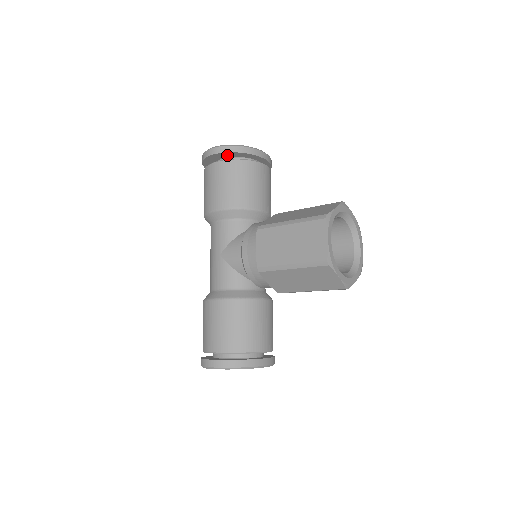
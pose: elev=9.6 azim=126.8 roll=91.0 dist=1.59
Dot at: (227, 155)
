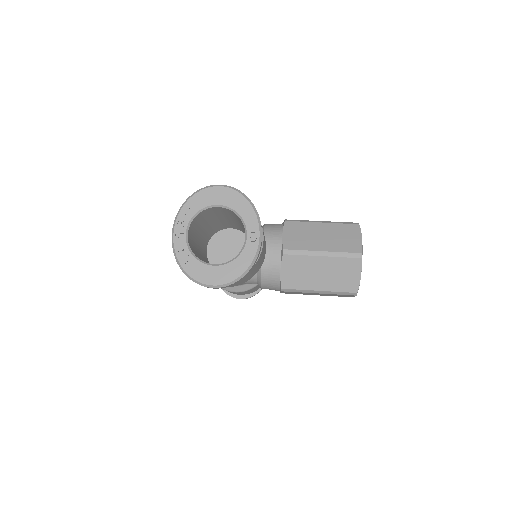
Dot at: occluded
